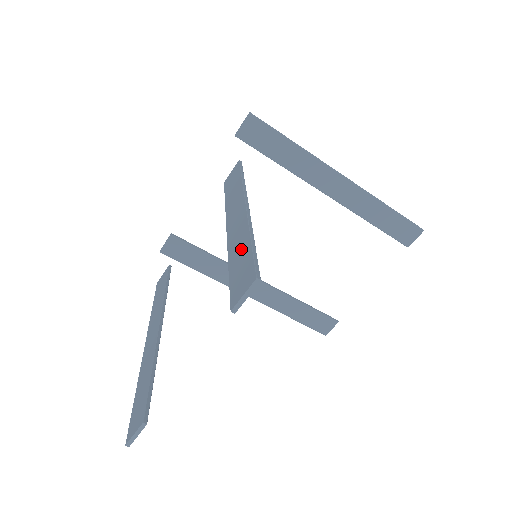
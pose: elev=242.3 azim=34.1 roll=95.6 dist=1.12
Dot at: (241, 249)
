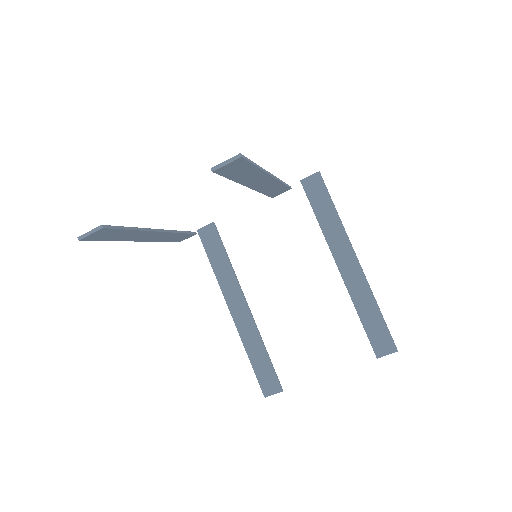
Dot at: occluded
